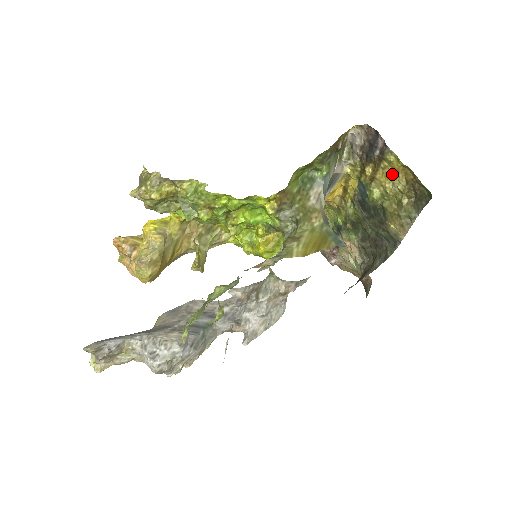
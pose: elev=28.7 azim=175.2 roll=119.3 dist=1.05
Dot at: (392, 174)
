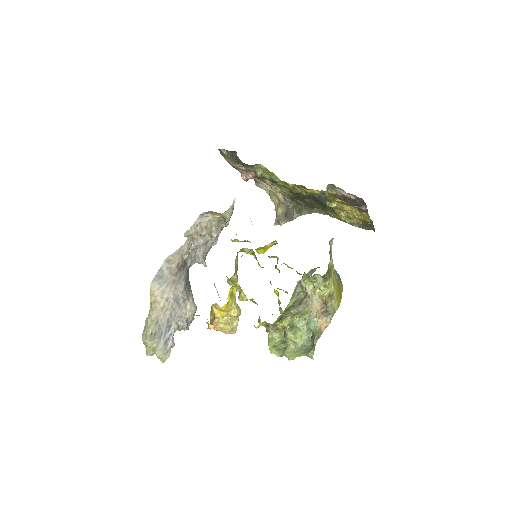
Dot at: (357, 213)
